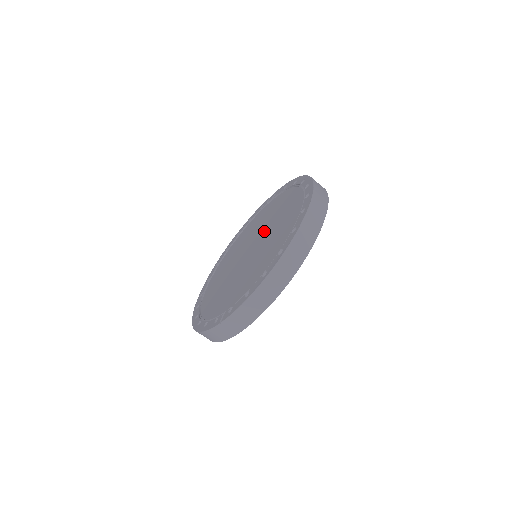
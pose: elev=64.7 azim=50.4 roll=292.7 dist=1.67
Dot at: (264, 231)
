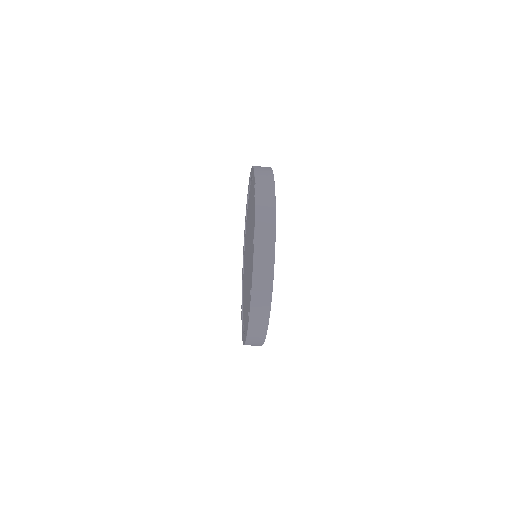
Dot at: (249, 258)
